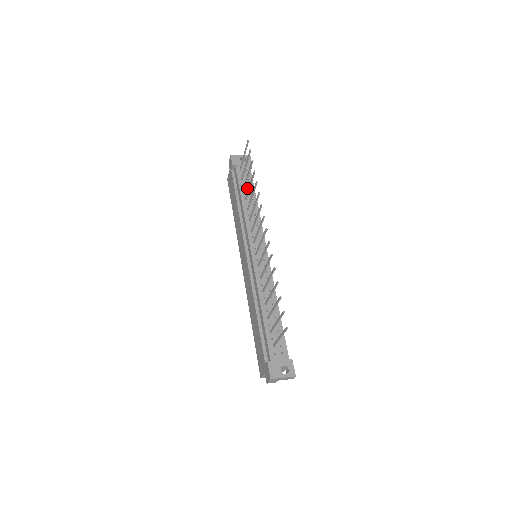
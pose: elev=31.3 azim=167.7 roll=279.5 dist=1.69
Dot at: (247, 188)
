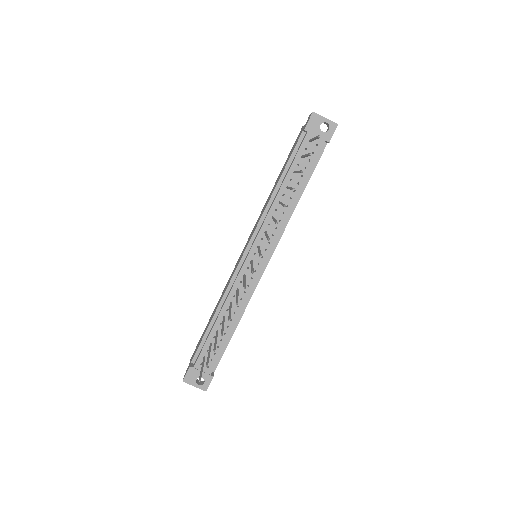
Dot at: occluded
